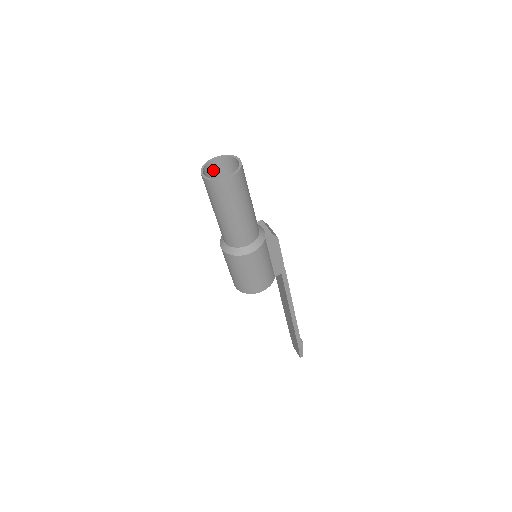
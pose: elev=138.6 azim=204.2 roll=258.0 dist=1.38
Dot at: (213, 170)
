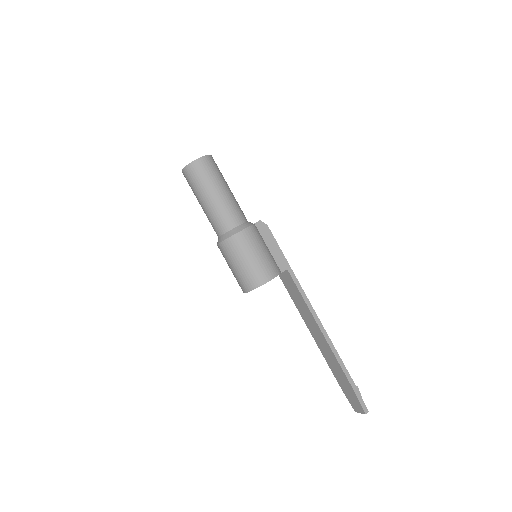
Dot at: occluded
